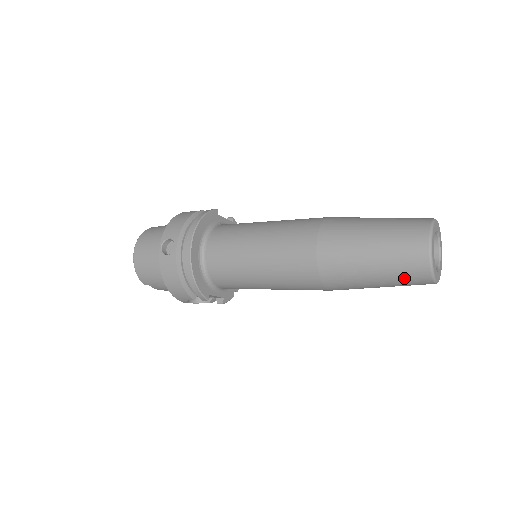
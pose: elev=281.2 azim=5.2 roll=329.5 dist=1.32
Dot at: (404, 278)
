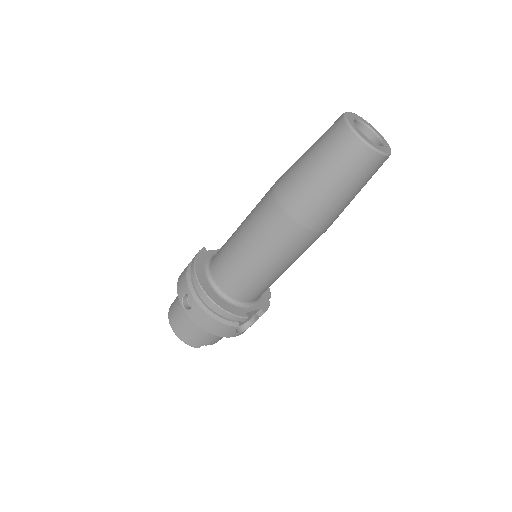
Dot at: (360, 172)
